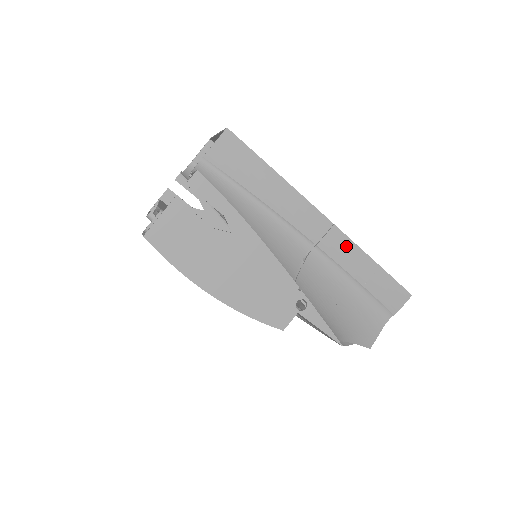
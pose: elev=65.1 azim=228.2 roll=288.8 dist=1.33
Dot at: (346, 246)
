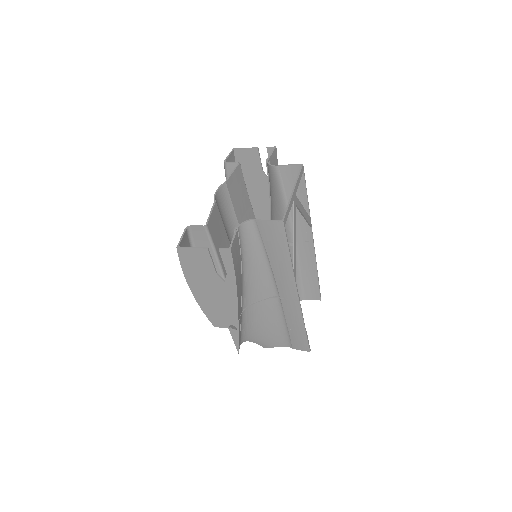
Dot at: (296, 312)
